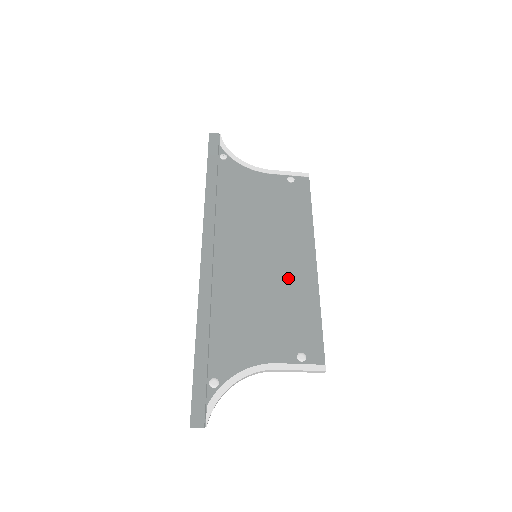
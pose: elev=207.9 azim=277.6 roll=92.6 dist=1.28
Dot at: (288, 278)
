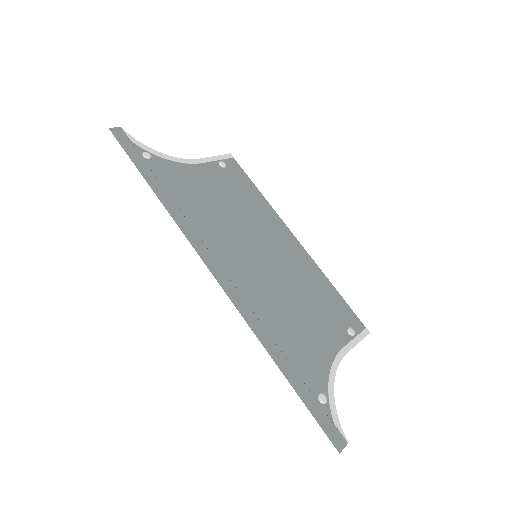
Dot at: (293, 266)
